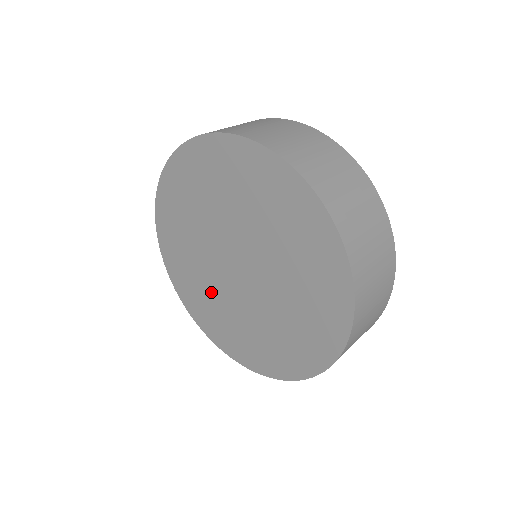
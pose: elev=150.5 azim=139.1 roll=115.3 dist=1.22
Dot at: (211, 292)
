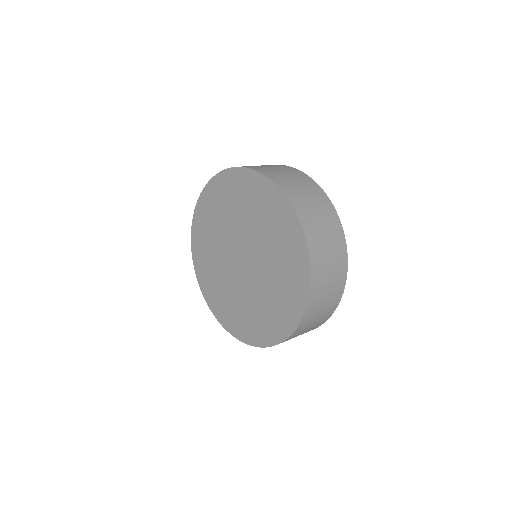
Dot at: (215, 248)
